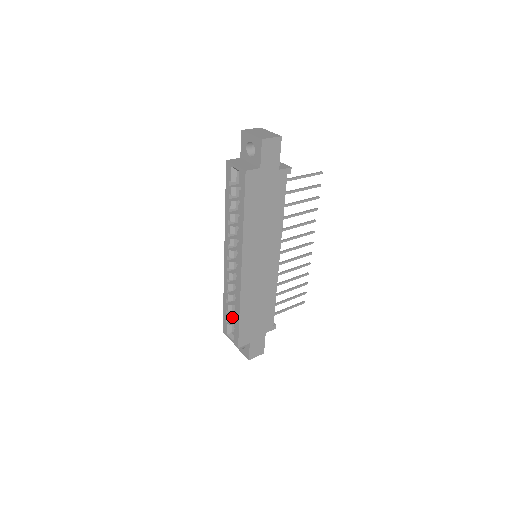
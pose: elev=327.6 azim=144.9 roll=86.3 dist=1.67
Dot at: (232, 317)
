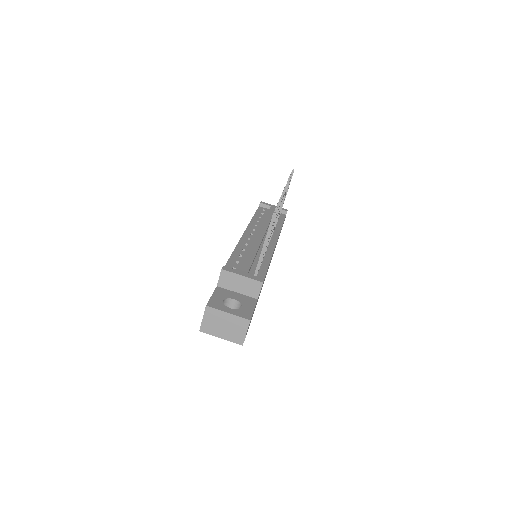
Dot at: occluded
